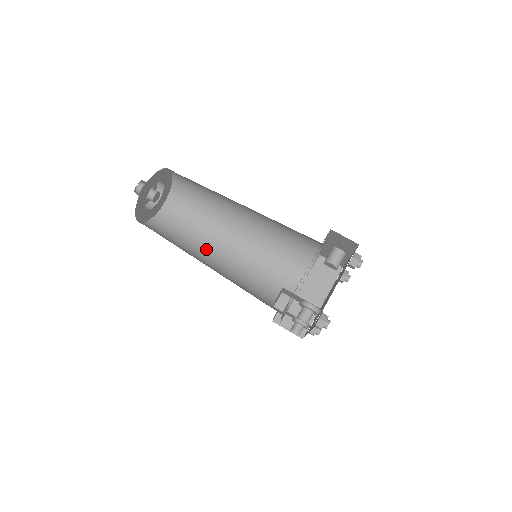
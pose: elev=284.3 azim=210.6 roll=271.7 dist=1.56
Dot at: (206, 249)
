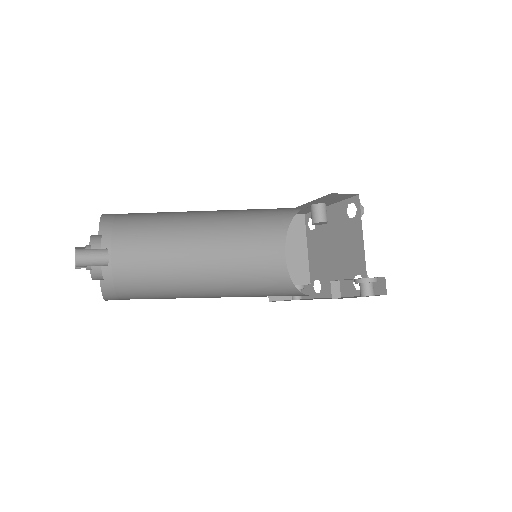
Dot at: (184, 278)
